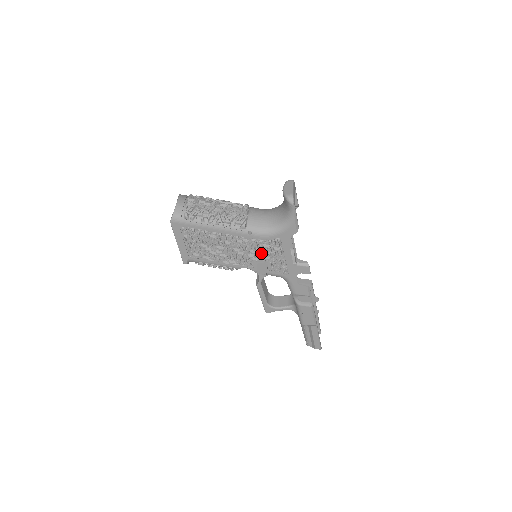
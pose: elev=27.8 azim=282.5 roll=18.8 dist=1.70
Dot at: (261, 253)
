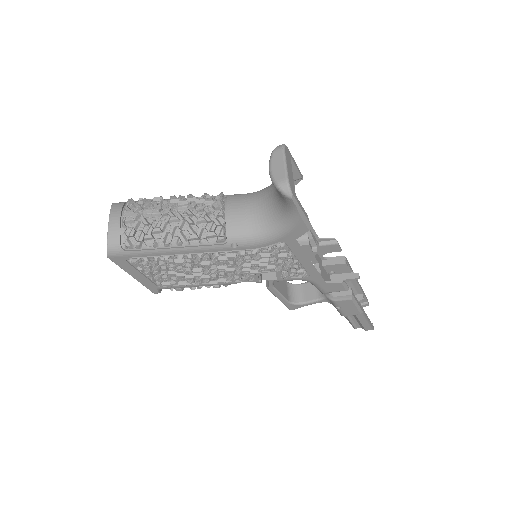
Dot at: (260, 263)
